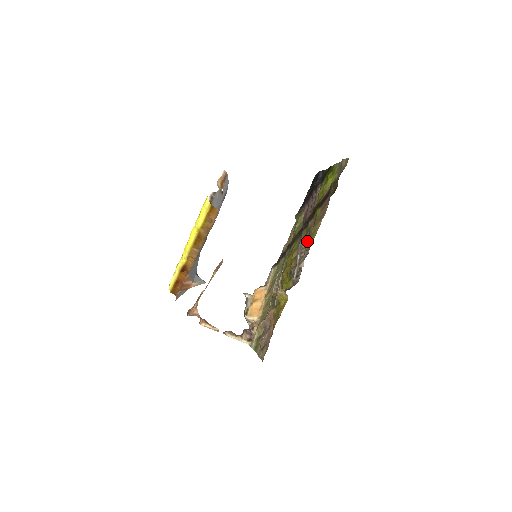
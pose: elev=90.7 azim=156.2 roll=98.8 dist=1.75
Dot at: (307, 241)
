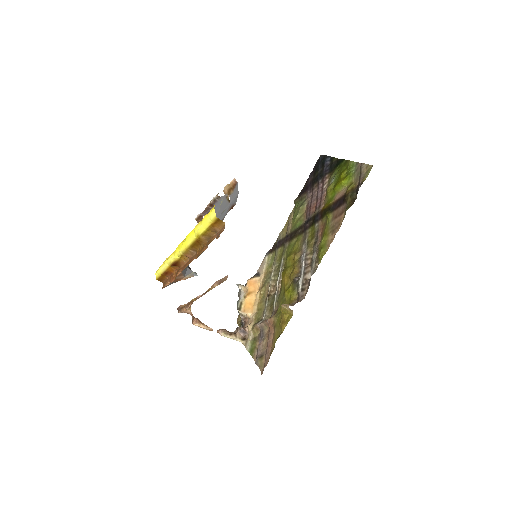
Dot at: (314, 248)
